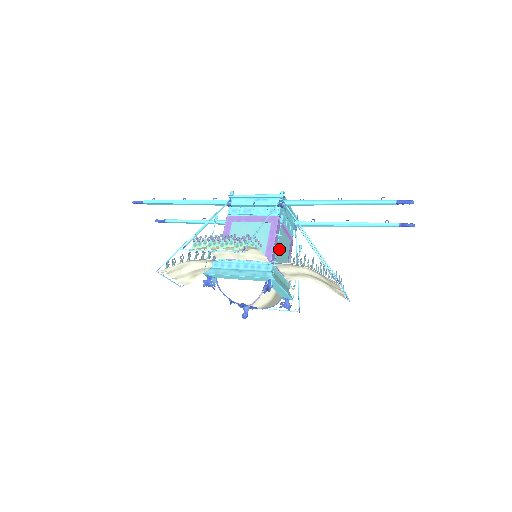
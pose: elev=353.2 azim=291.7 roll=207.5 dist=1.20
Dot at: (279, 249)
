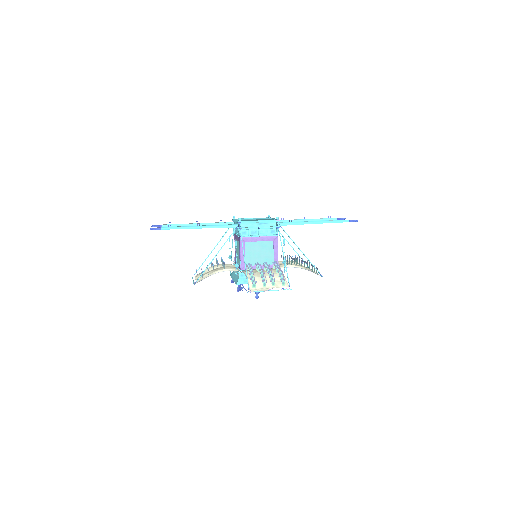
Dot at: occluded
